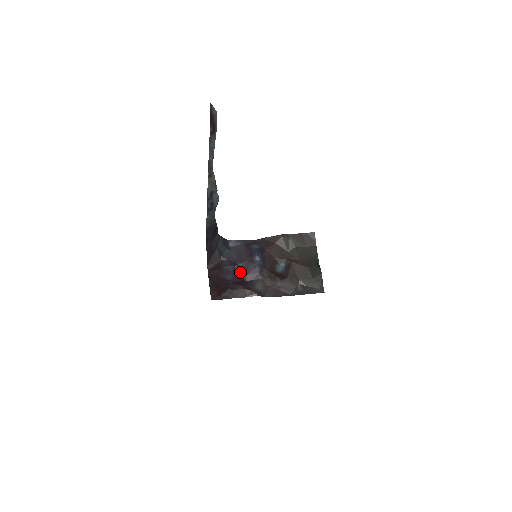
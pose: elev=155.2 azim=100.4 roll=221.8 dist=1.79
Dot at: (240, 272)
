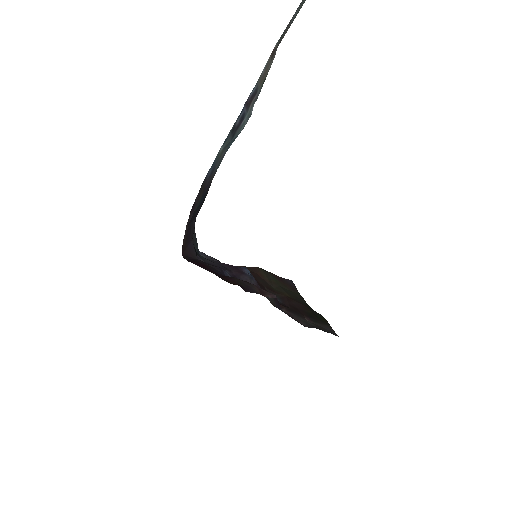
Dot at: occluded
